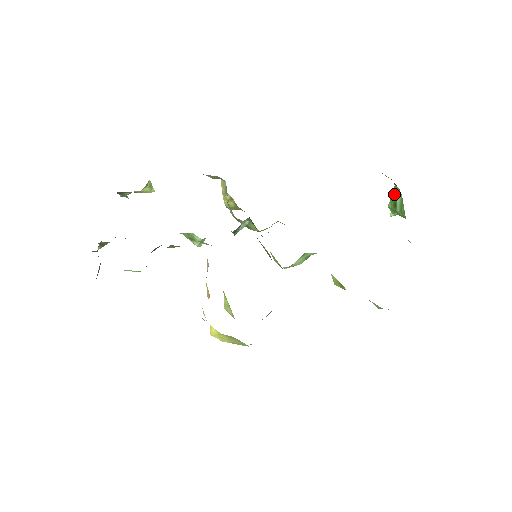
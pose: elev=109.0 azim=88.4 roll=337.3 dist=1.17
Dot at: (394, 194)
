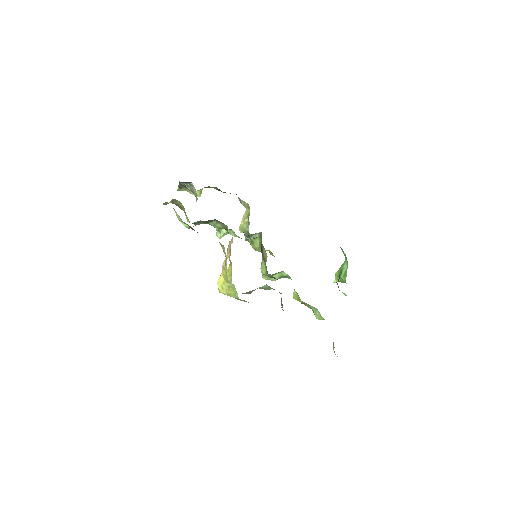
Dot at: (342, 266)
